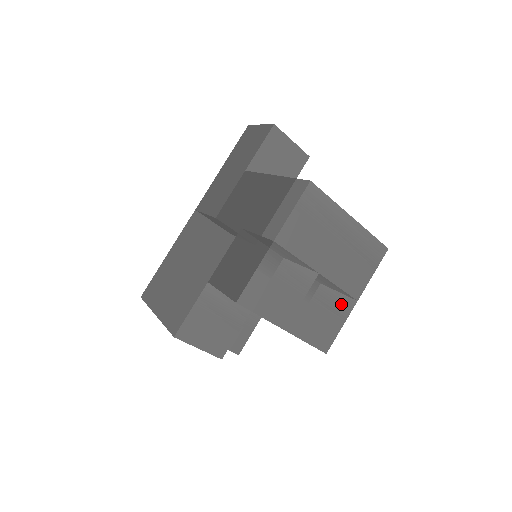
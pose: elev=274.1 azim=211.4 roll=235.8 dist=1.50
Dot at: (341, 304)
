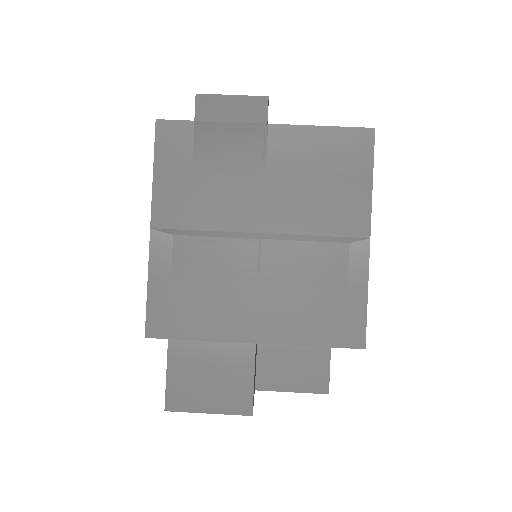
Dot at: (338, 258)
